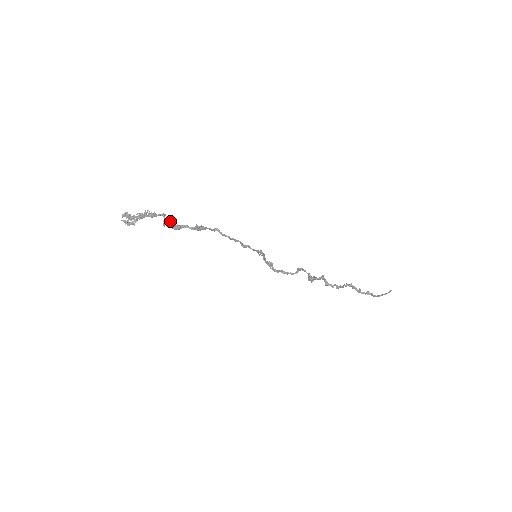
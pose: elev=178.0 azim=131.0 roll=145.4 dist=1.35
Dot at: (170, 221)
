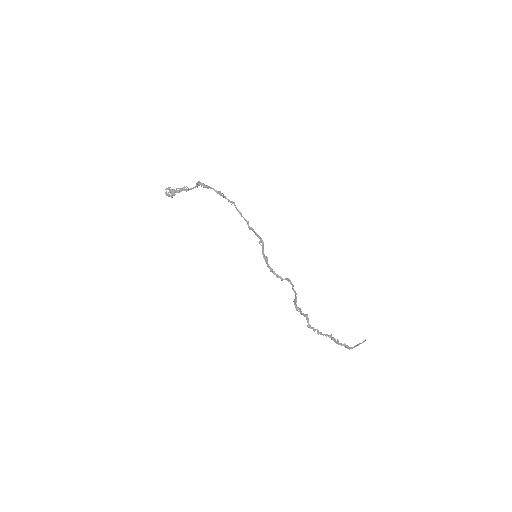
Dot at: (202, 183)
